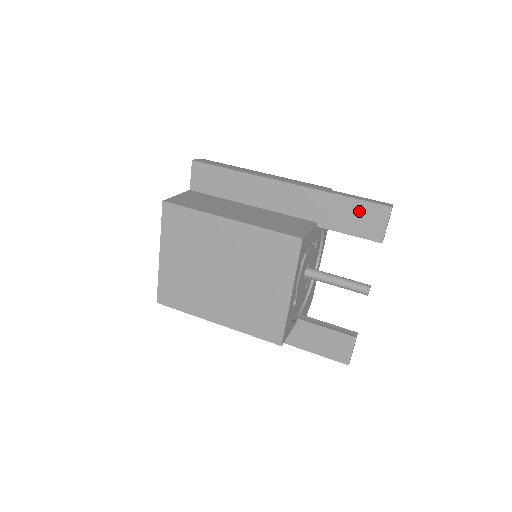
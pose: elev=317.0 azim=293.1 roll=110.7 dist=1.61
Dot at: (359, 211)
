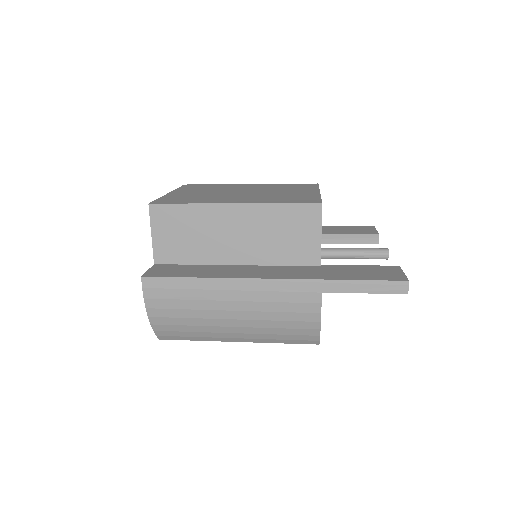
Dot at: (350, 228)
